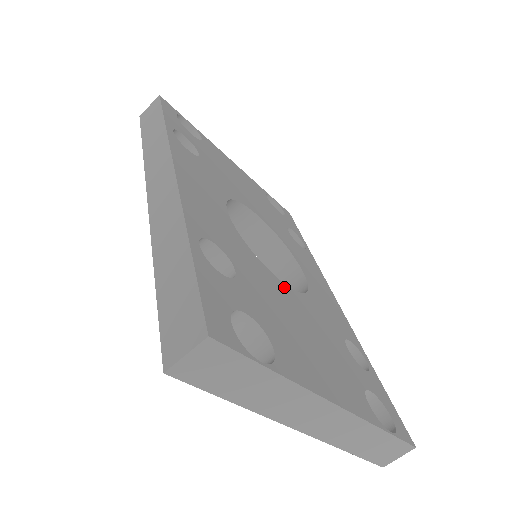
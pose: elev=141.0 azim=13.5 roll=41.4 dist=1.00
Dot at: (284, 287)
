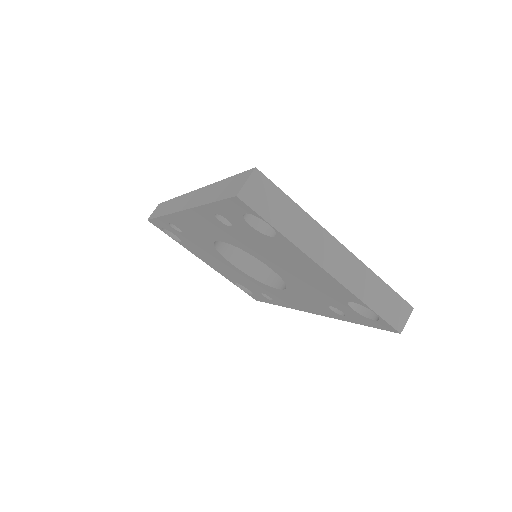
Dot at: occluded
